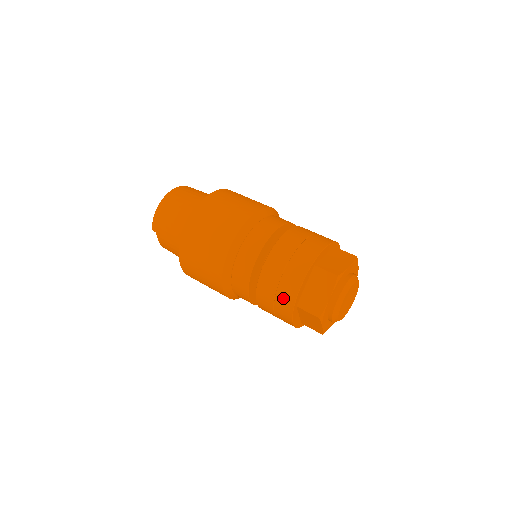
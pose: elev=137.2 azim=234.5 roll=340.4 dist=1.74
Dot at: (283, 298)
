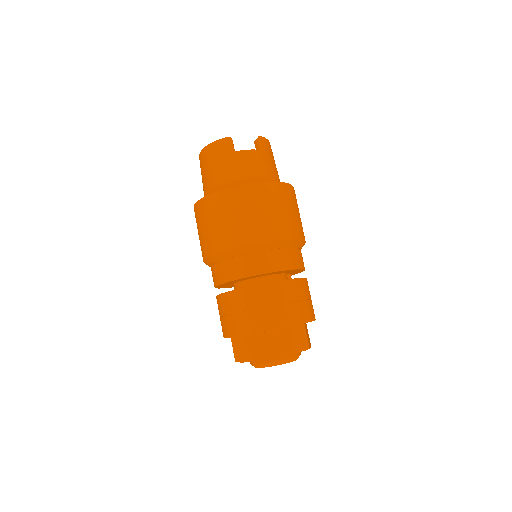
Dot at: occluded
